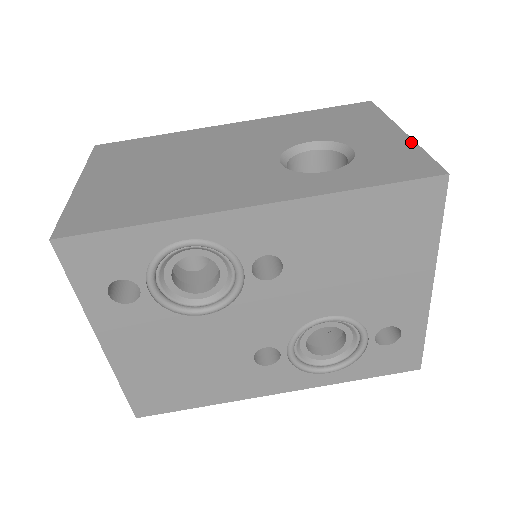
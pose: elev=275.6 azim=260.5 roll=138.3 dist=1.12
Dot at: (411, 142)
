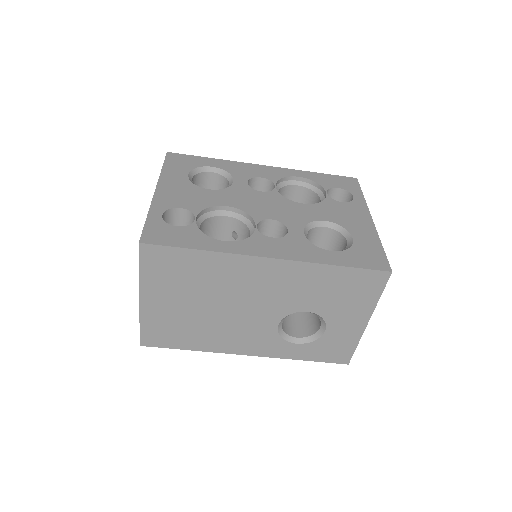
Dot at: (359, 336)
